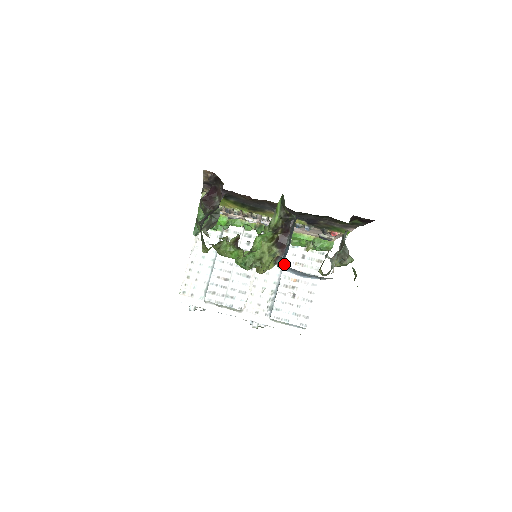
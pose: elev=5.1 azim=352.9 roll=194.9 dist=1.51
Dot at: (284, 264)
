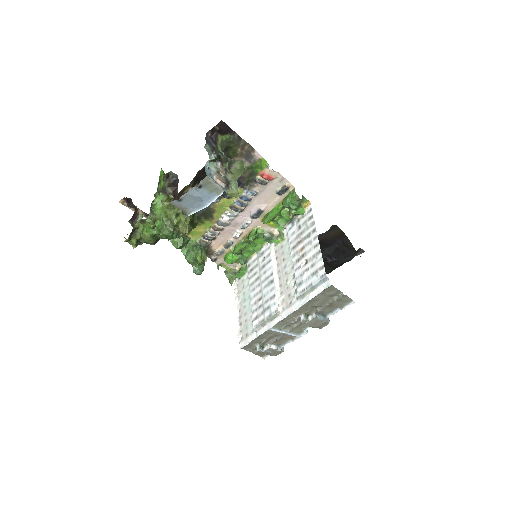
Dot at: (290, 247)
